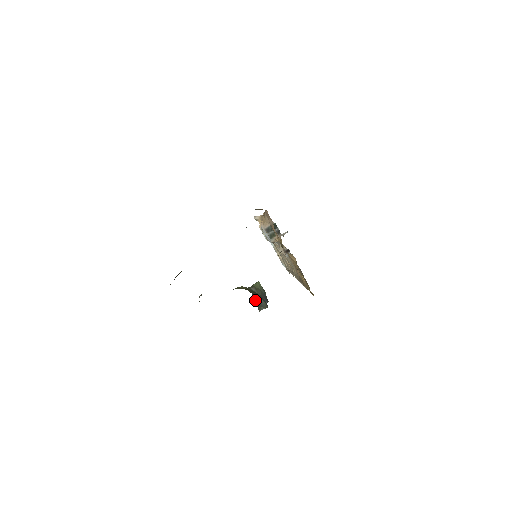
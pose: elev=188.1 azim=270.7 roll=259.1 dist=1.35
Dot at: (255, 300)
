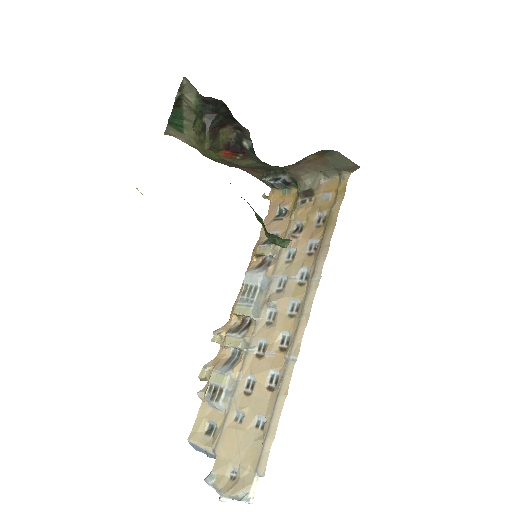
Dot at: occluded
